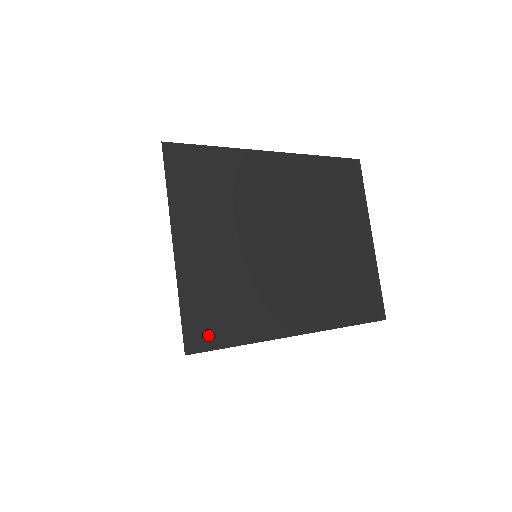
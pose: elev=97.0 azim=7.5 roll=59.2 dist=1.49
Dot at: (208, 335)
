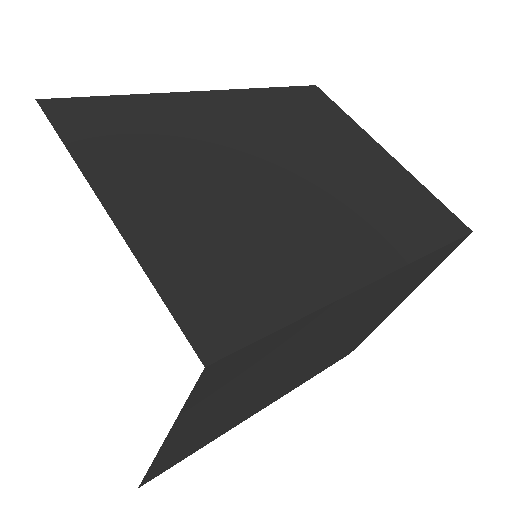
Dot at: (170, 465)
